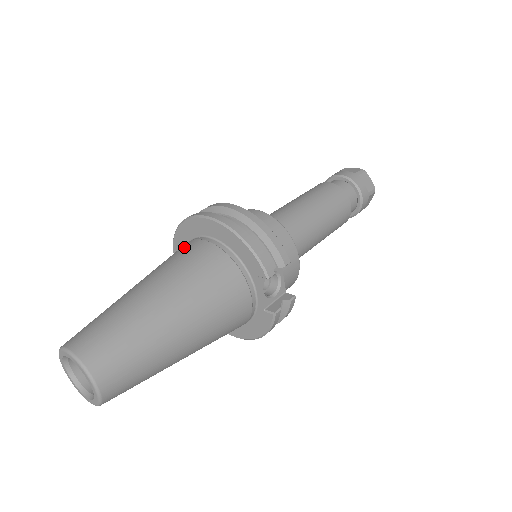
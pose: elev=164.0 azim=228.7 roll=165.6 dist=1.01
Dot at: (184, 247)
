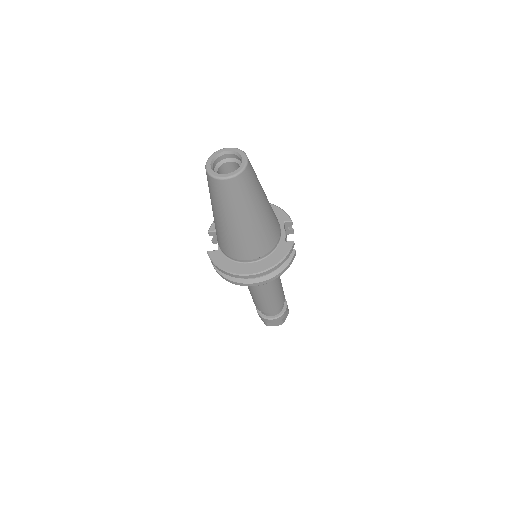
Dot at: occluded
